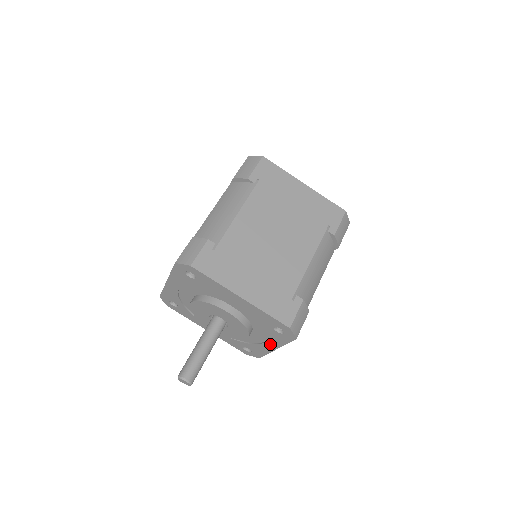
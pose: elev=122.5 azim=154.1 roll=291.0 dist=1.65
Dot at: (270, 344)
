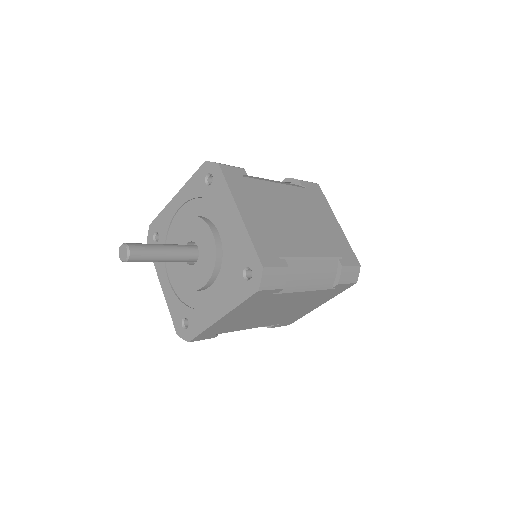
Dot at: (220, 307)
